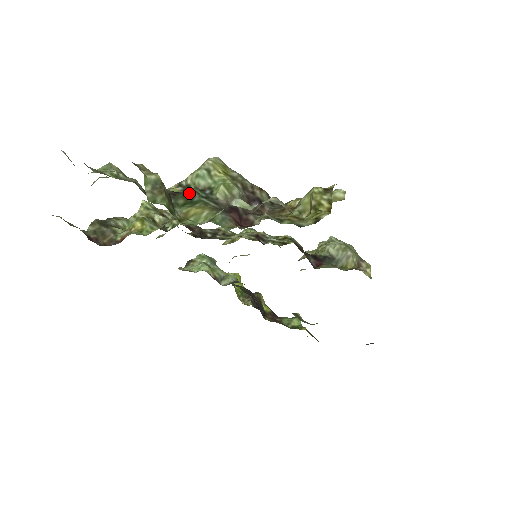
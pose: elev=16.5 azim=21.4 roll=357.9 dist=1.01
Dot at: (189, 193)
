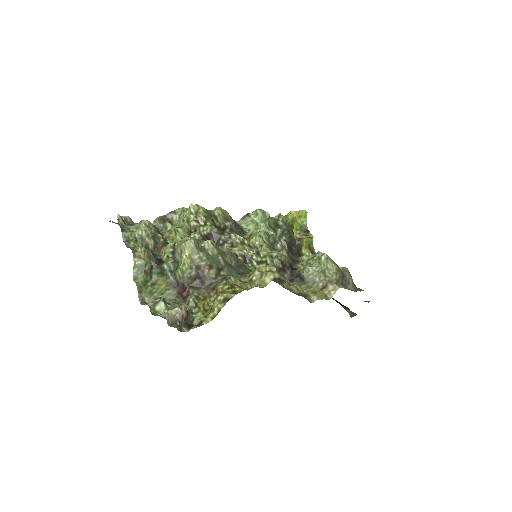
Dot at: (164, 267)
